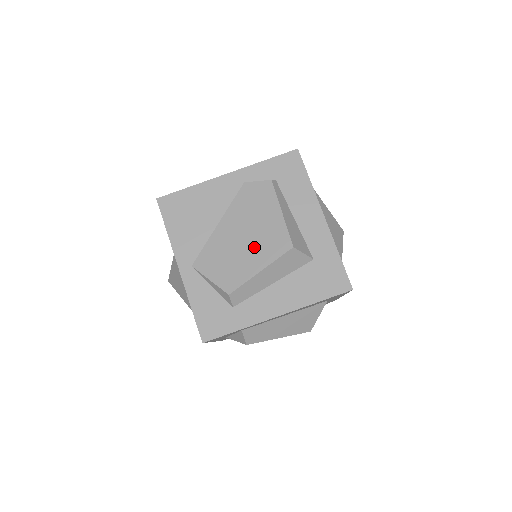
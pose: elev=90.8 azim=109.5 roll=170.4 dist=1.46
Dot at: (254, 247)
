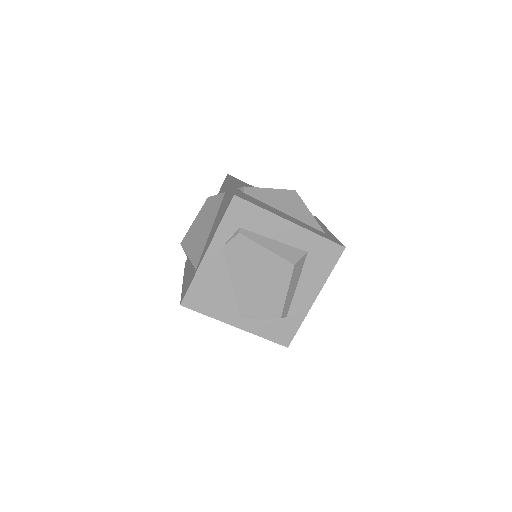
Dot at: (270, 282)
